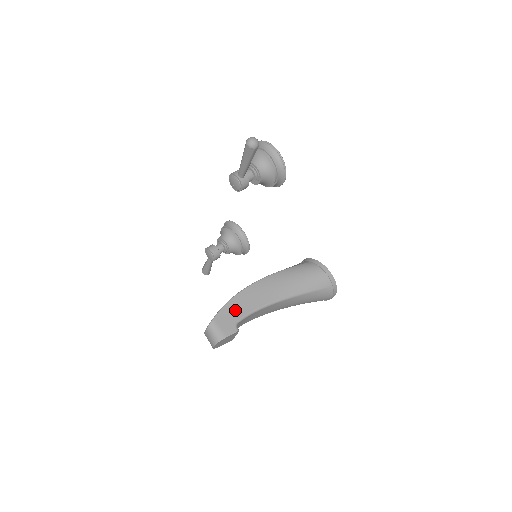
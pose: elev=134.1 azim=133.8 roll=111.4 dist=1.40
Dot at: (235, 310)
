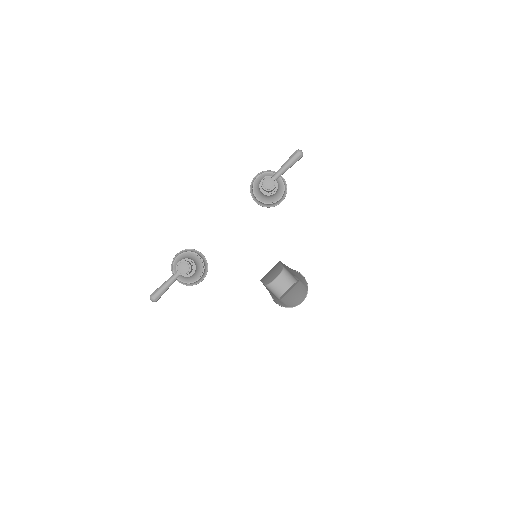
Dot at: (287, 269)
